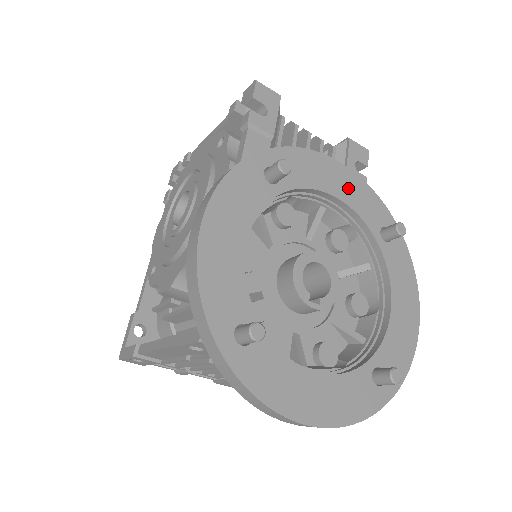
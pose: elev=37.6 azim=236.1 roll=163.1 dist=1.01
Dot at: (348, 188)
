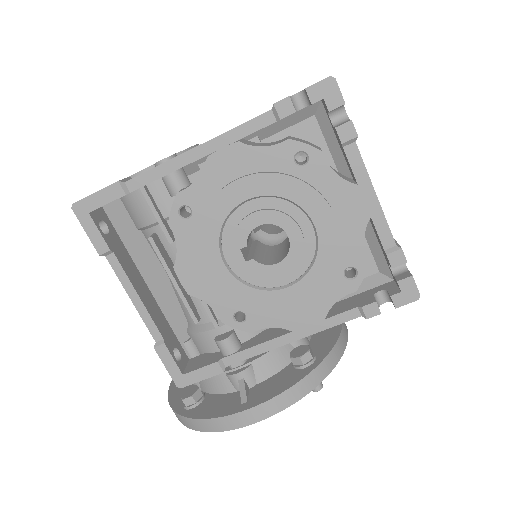
Dot at: occluded
